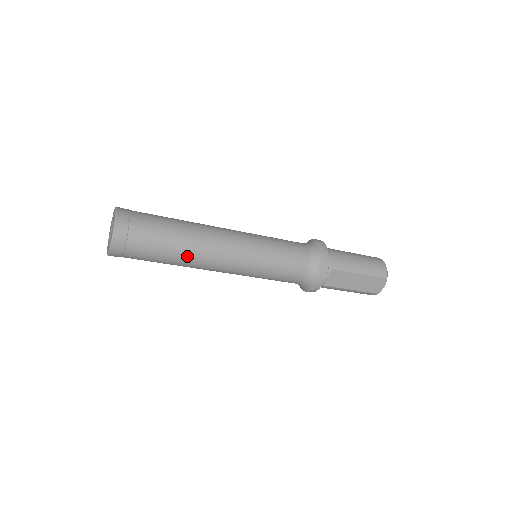
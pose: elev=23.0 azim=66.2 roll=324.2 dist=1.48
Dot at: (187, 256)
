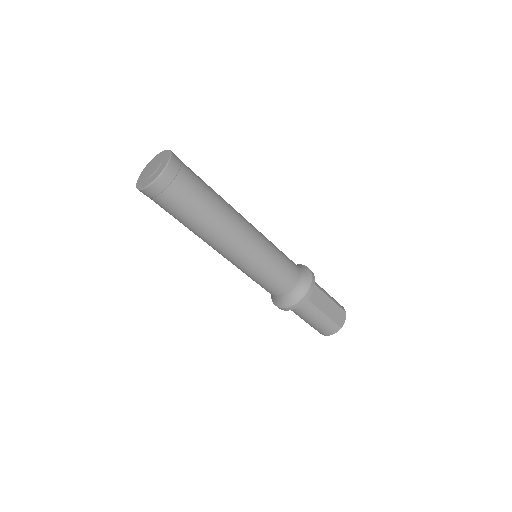
Dot at: (221, 212)
